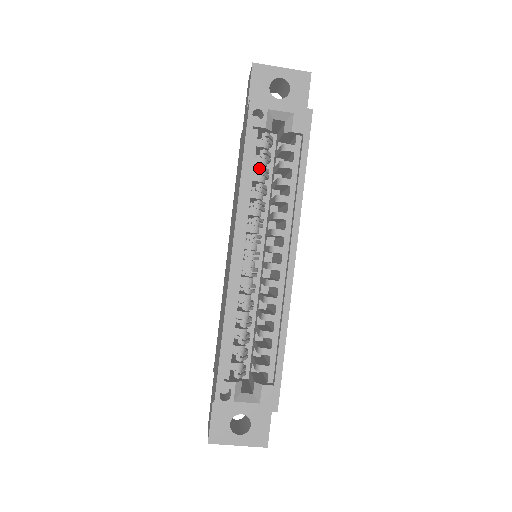
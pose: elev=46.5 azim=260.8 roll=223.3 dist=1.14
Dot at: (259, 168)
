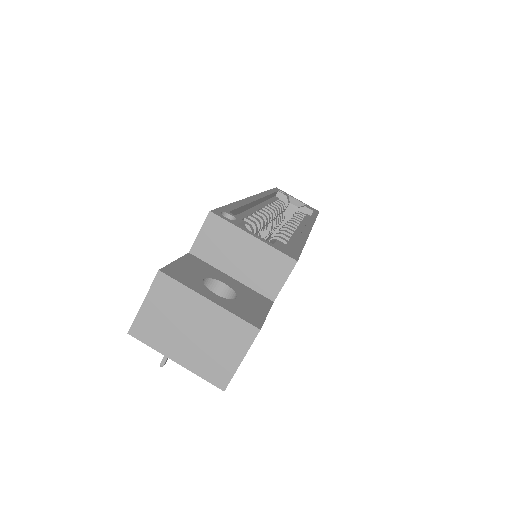
Dot at: occluded
